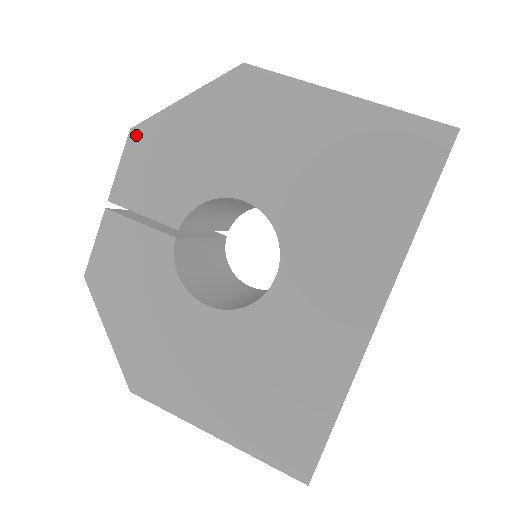
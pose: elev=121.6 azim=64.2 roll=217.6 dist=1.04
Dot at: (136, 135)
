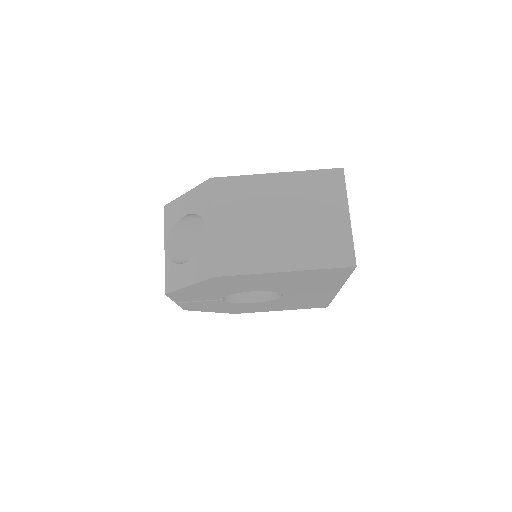
Dot at: (171, 295)
